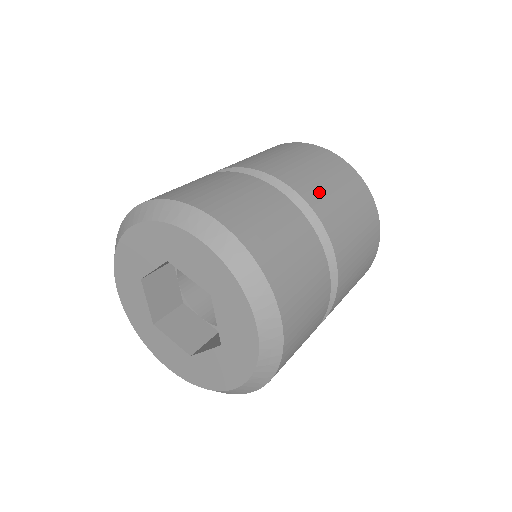
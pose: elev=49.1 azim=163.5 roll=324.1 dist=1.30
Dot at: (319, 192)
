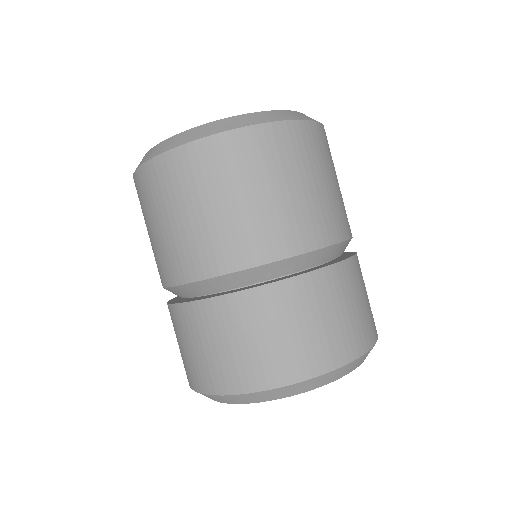
Dot at: (316, 217)
